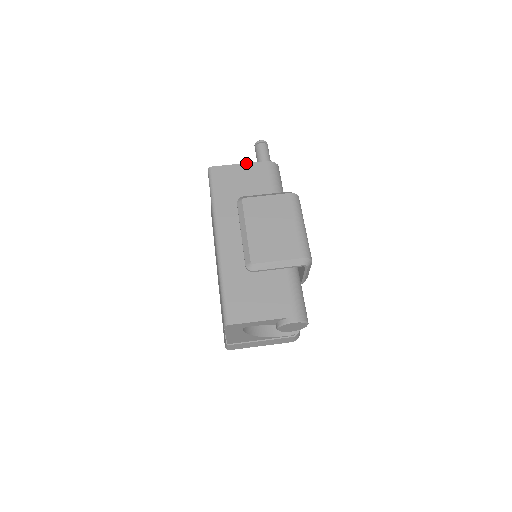
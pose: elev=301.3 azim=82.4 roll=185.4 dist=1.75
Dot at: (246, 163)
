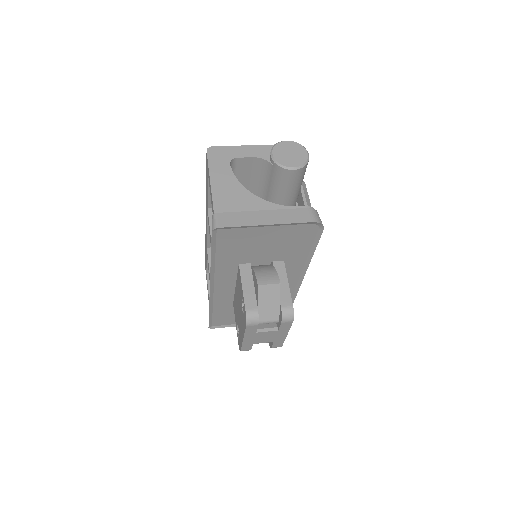
Dot at: occluded
